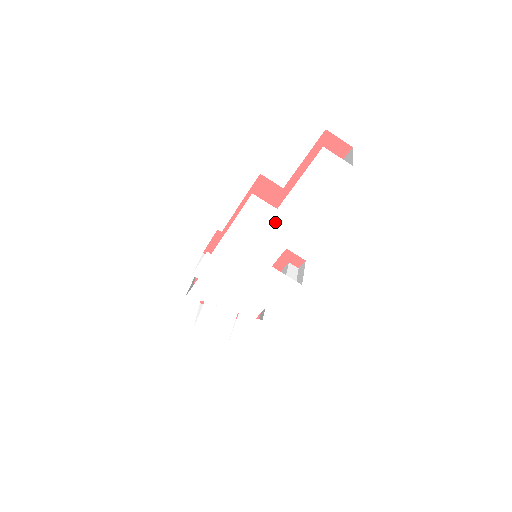
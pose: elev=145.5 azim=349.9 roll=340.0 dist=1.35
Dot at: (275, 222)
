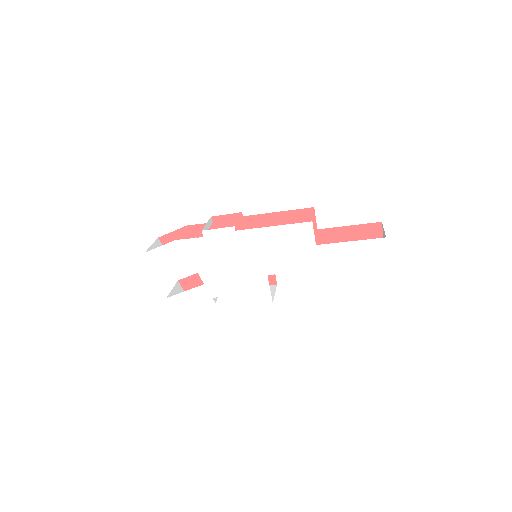
Dot at: (305, 251)
